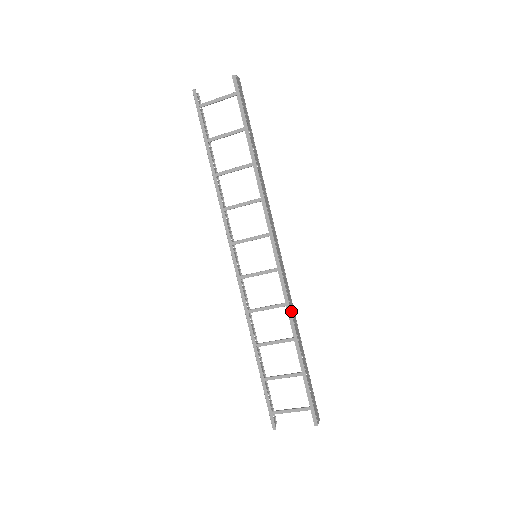
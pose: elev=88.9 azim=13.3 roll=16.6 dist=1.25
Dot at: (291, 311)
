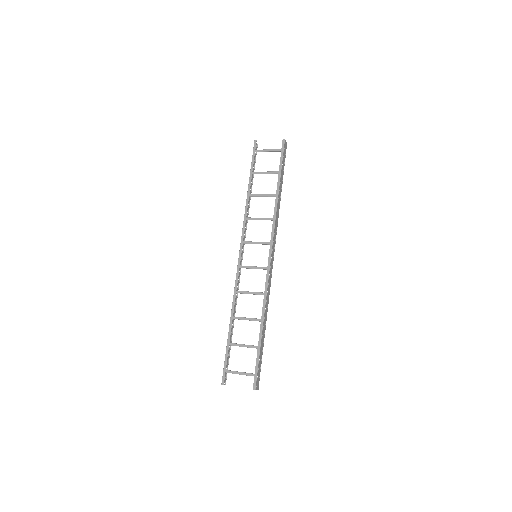
Dot at: (266, 300)
